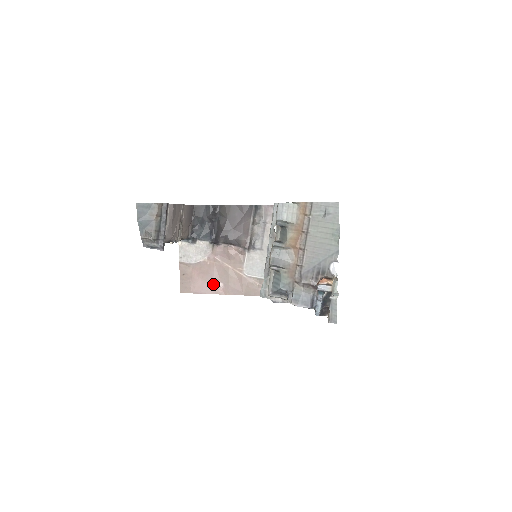
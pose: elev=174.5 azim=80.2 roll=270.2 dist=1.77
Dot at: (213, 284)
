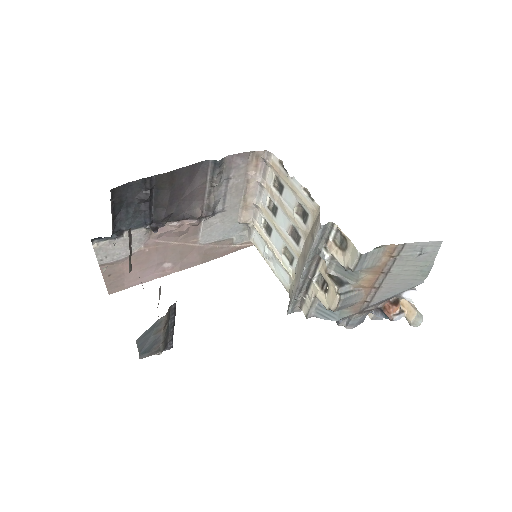
Dot at: (157, 269)
